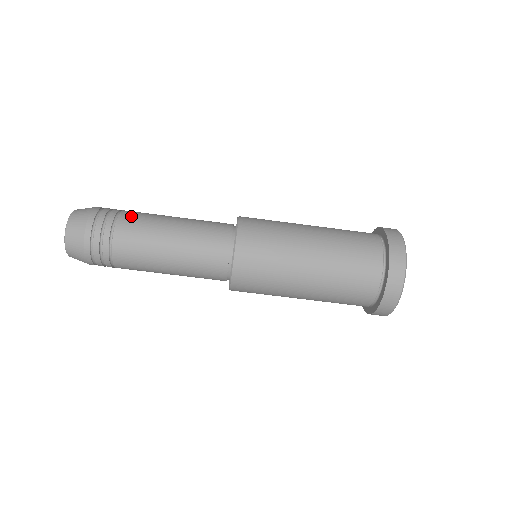
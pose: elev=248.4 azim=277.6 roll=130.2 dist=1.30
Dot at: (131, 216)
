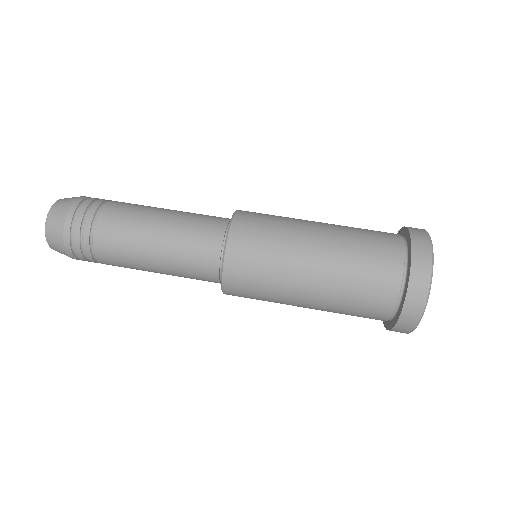
Dot at: occluded
